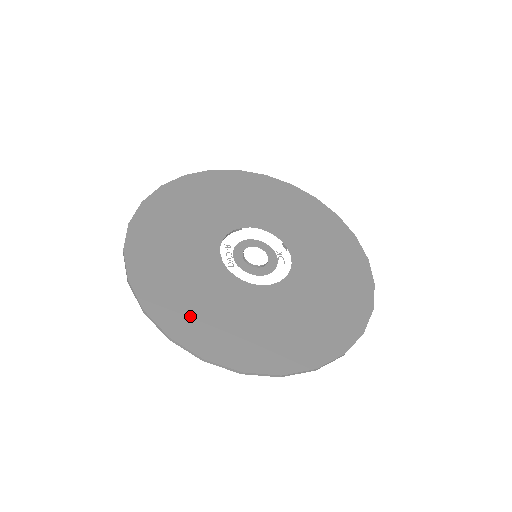
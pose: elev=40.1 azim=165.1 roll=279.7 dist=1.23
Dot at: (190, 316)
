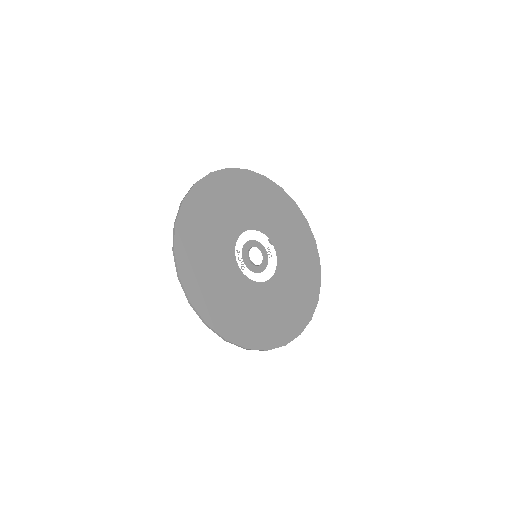
Dot at: (233, 320)
